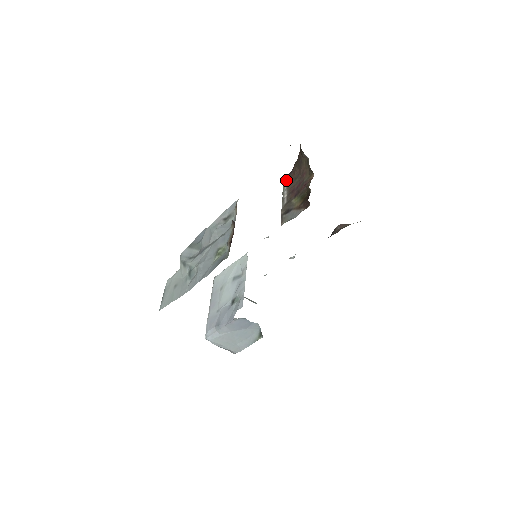
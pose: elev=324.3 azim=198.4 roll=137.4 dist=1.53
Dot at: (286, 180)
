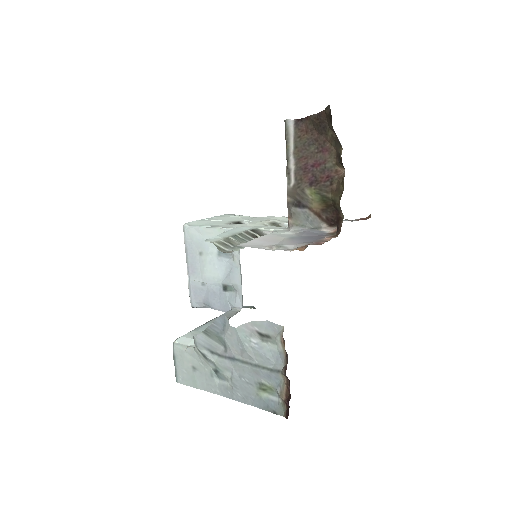
Dot at: (292, 132)
